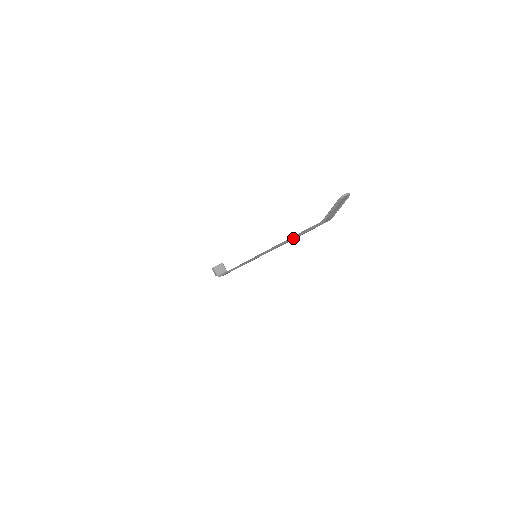
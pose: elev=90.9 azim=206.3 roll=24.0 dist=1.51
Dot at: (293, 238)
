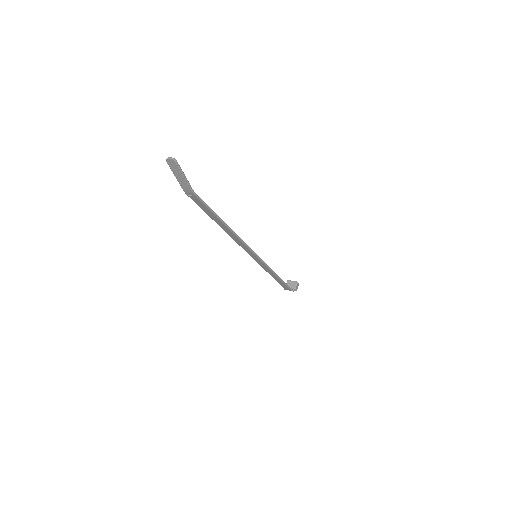
Dot at: (212, 218)
